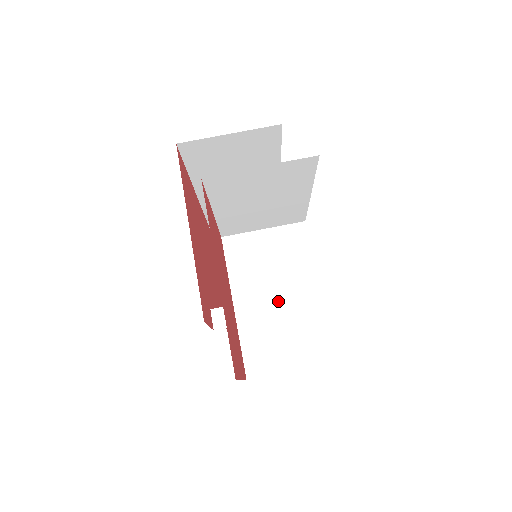
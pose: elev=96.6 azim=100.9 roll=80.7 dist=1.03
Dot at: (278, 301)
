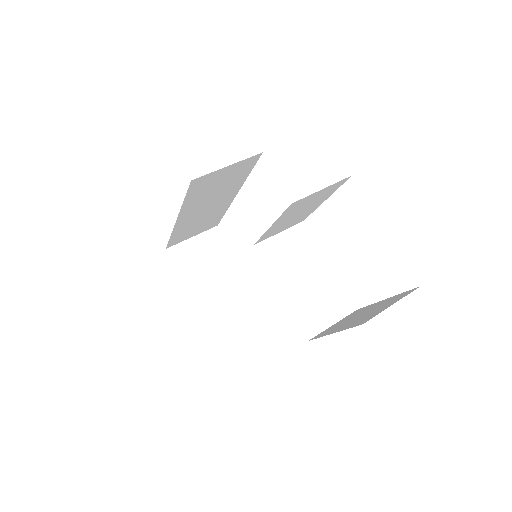
Dot at: (307, 281)
